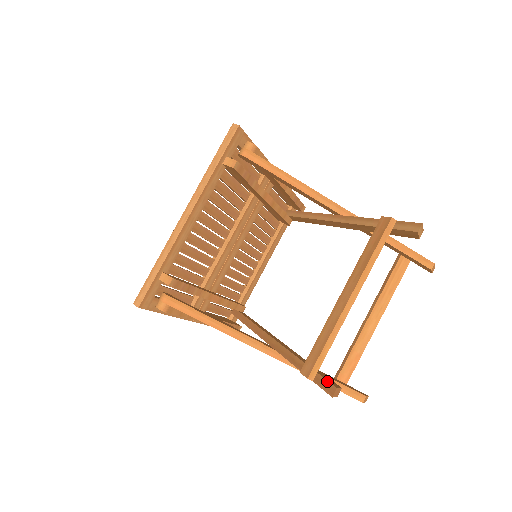
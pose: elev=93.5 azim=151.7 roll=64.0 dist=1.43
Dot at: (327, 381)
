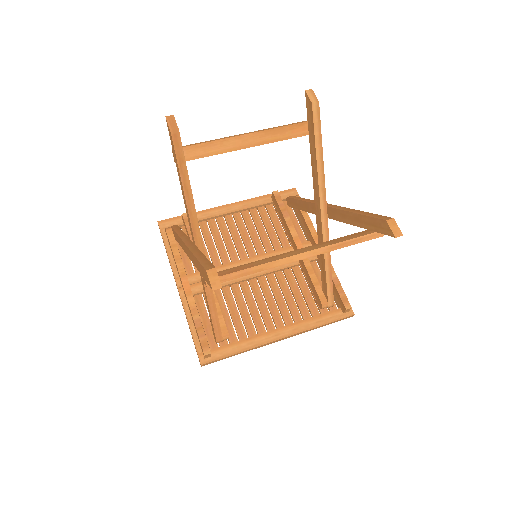
Dot at: occluded
